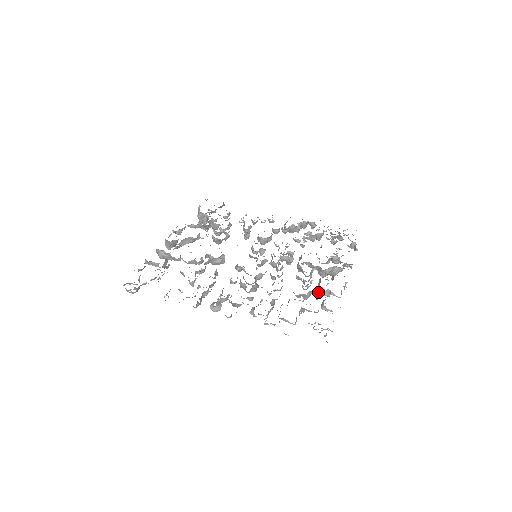
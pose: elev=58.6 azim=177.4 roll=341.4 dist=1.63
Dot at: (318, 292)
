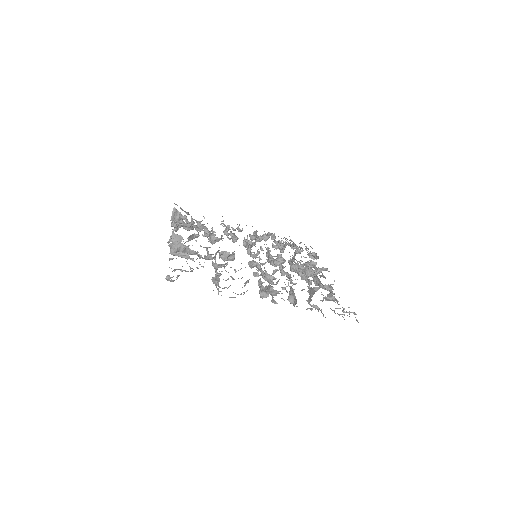
Dot at: (322, 286)
